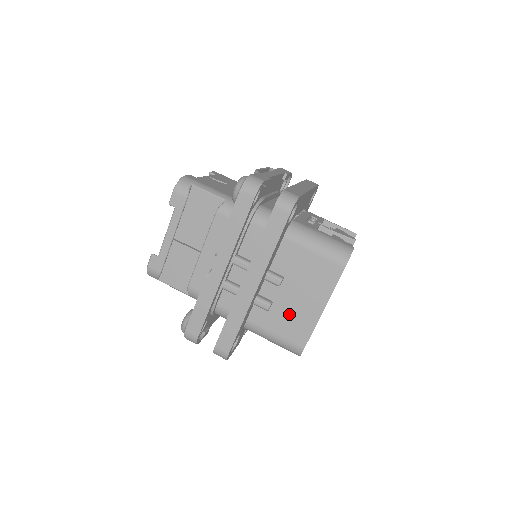
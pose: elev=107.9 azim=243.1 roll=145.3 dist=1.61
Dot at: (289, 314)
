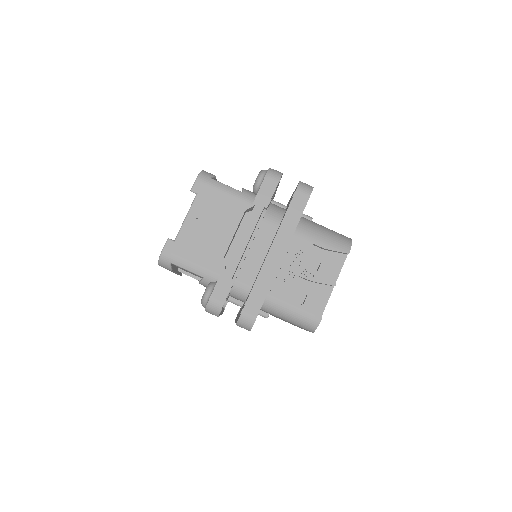
Dot at: occluded
